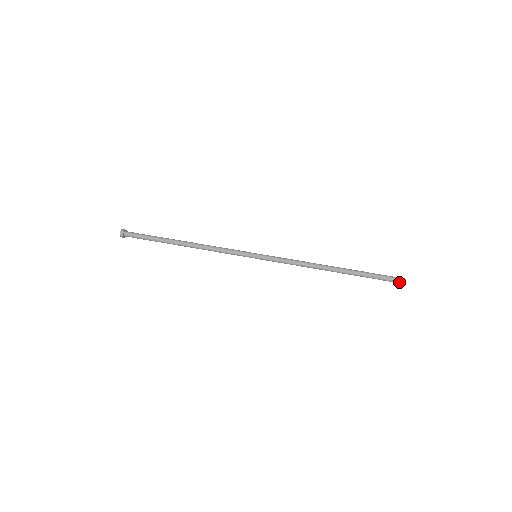
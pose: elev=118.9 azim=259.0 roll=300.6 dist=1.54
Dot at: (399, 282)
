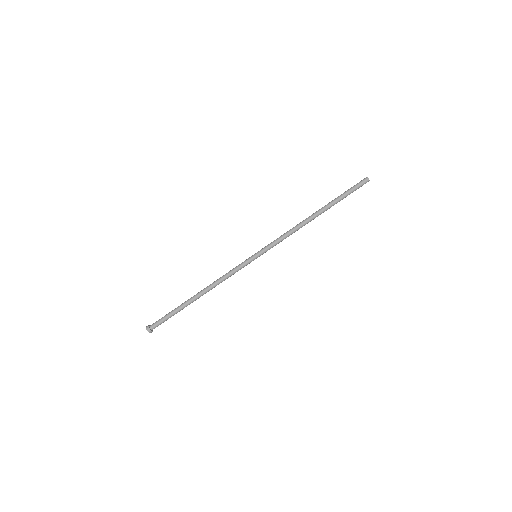
Dot at: occluded
